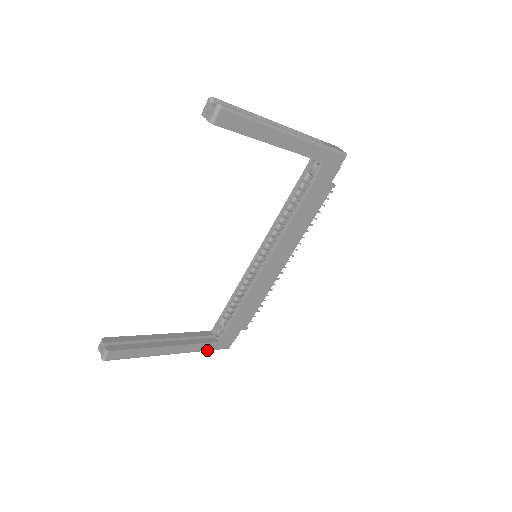
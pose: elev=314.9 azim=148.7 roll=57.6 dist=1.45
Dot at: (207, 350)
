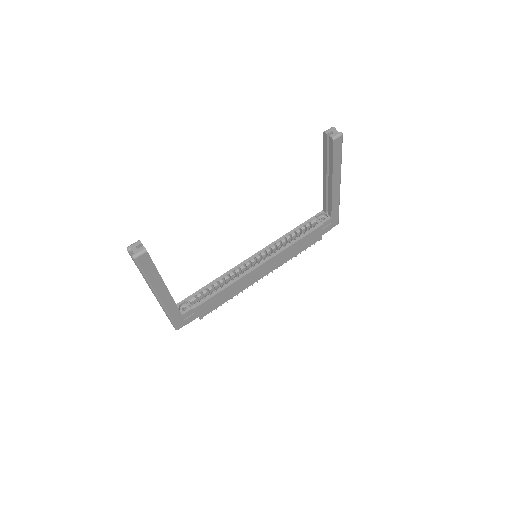
Dot at: (171, 317)
